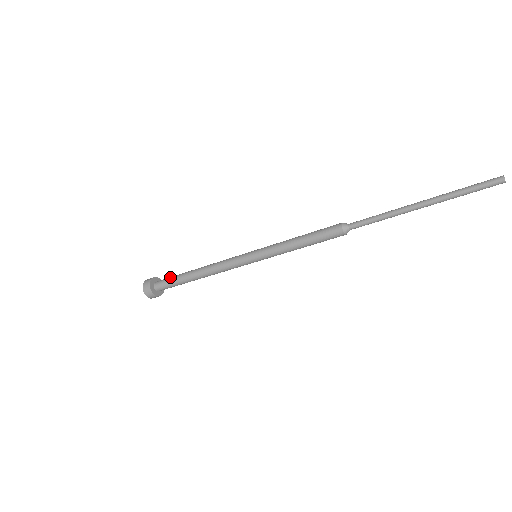
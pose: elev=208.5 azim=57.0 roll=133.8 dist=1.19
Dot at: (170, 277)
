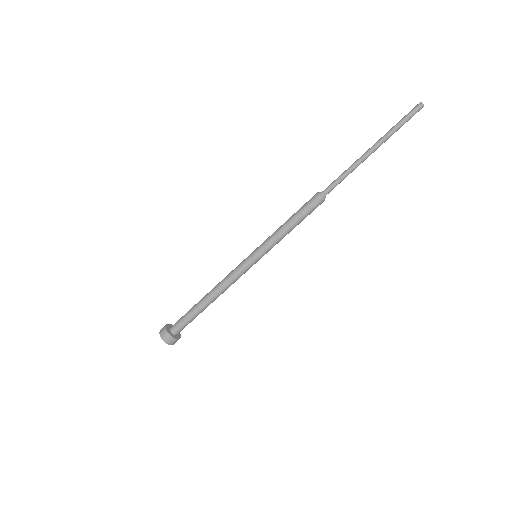
Dot at: occluded
